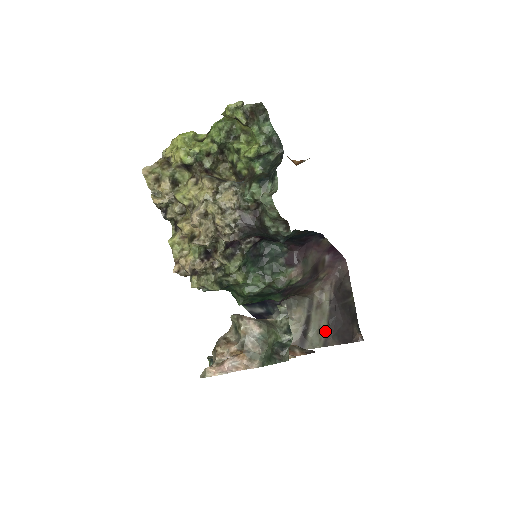
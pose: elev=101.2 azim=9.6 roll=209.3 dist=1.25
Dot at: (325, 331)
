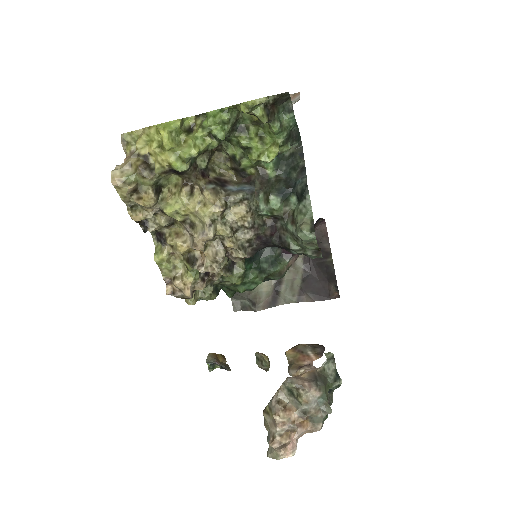
Dot at: (299, 288)
